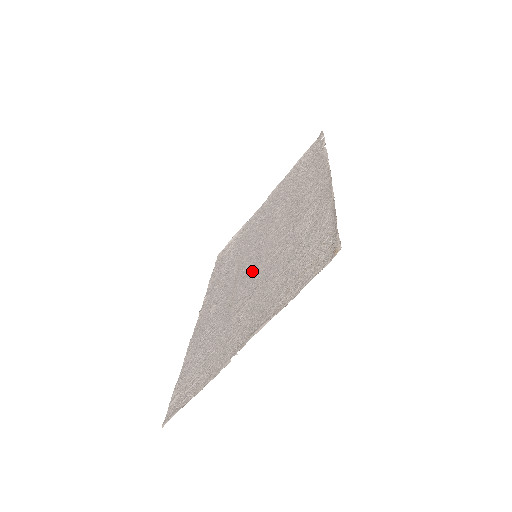
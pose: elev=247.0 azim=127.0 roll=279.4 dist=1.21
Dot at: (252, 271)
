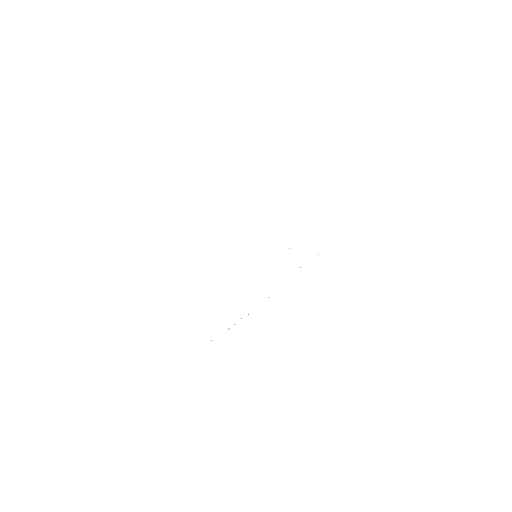
Dot at: occluded
